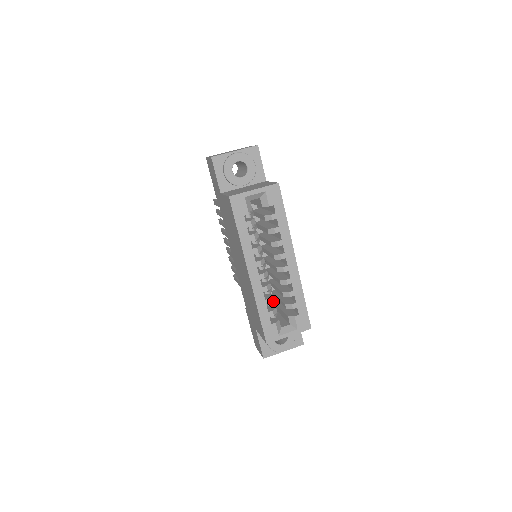
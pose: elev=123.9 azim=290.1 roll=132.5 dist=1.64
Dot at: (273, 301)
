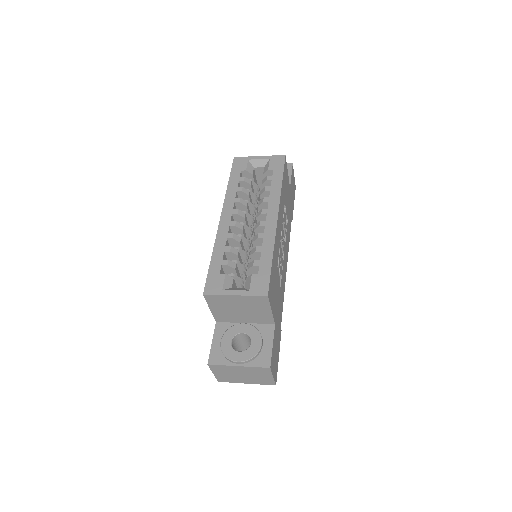
Dot at: (240, 267)
